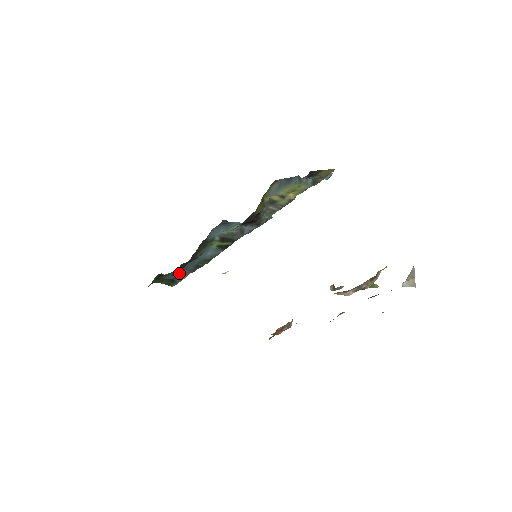
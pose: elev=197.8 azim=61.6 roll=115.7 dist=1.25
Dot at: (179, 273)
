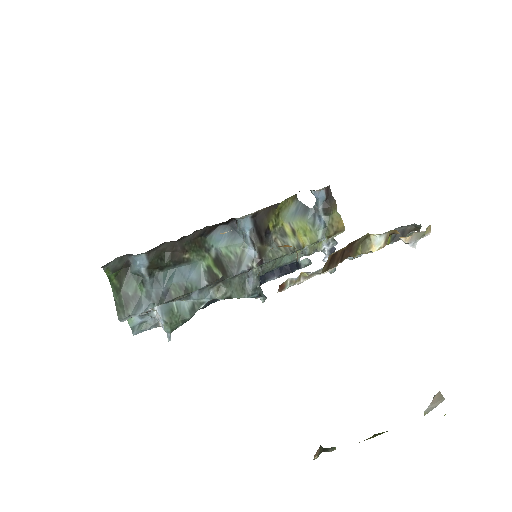
Dot at: (144, 290)
